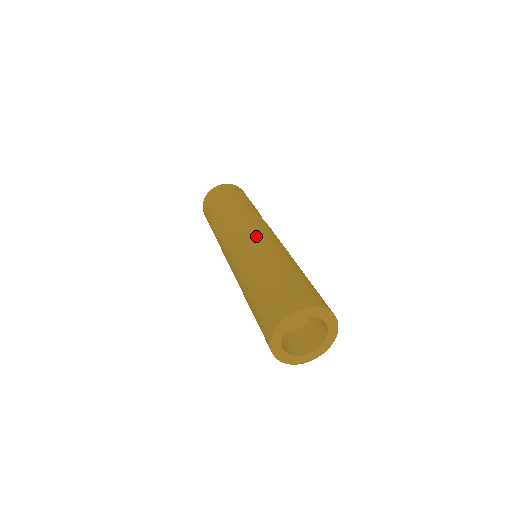
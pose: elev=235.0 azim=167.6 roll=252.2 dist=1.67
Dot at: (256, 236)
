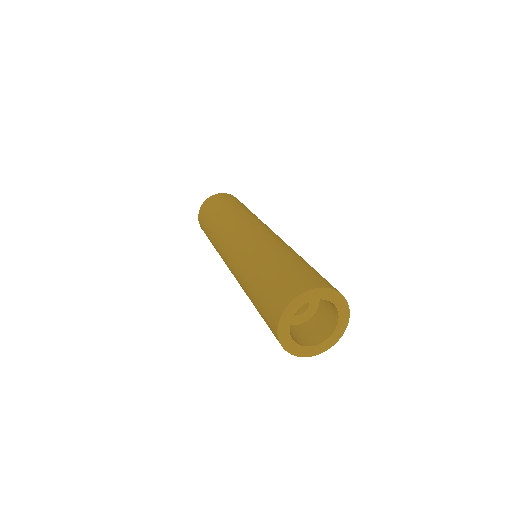
Dot at: (257, 232)
